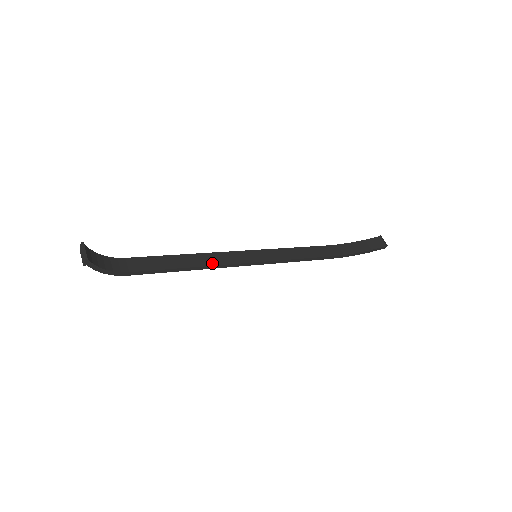
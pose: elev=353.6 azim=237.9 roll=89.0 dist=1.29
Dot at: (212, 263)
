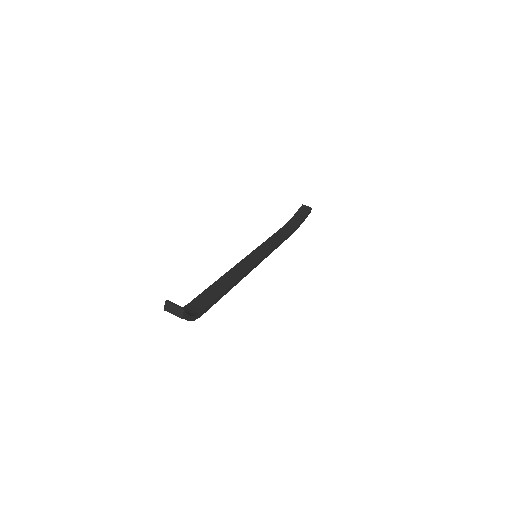
Dot at: (240, 275)
